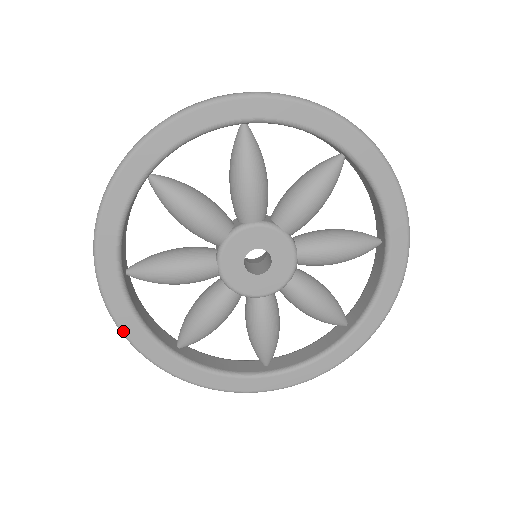
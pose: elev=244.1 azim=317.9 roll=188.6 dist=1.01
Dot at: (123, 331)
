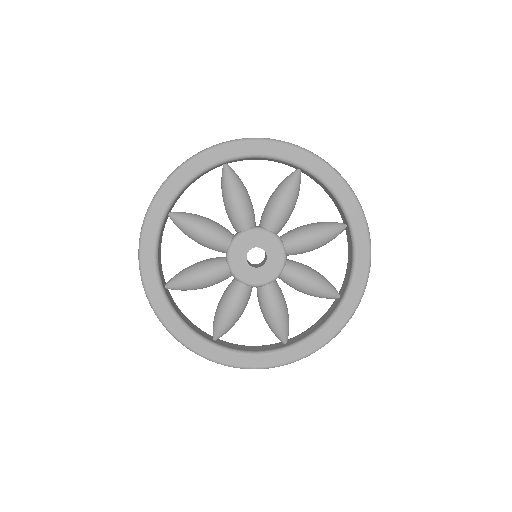
Dot at: (170, 331)
